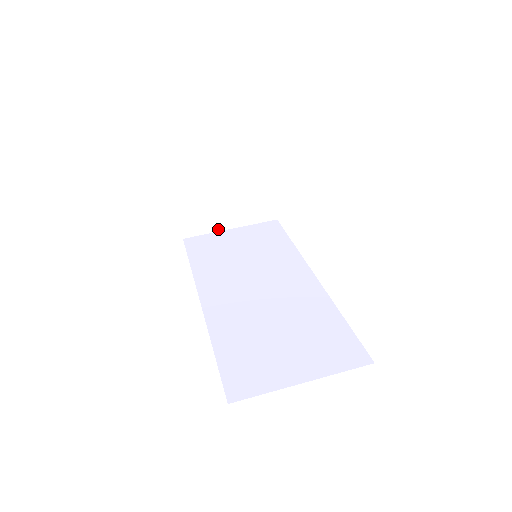
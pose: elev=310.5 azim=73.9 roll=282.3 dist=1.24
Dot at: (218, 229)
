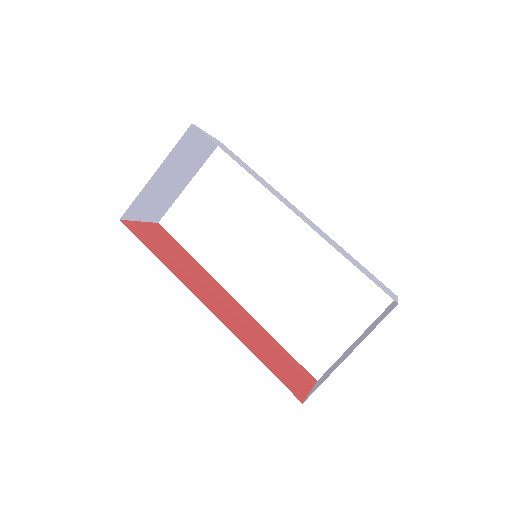
Dot at: (179, 193)
